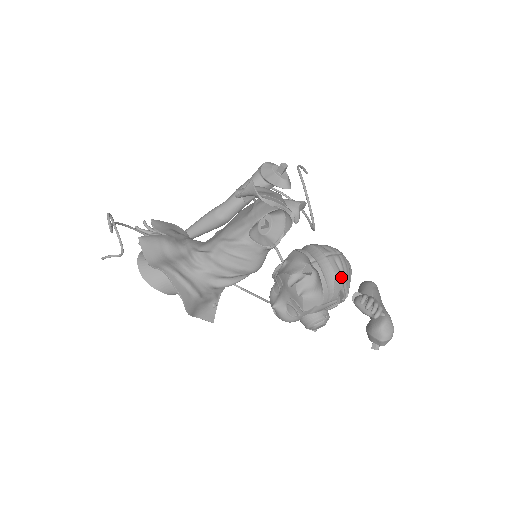
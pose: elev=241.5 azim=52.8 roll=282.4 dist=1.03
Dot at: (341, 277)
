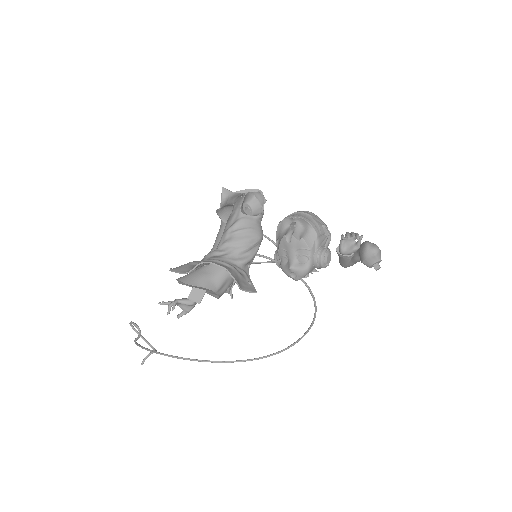
Dot at: (316, 217)
